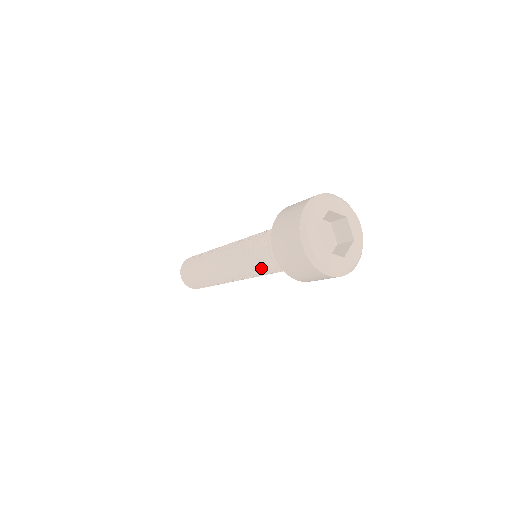
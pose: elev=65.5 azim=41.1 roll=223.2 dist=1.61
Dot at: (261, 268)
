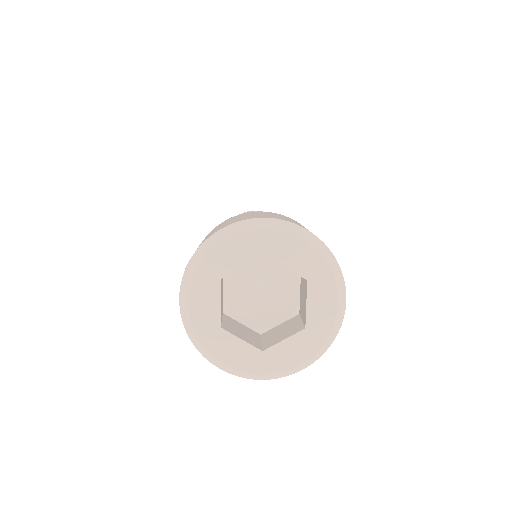
Dot at: occluded
